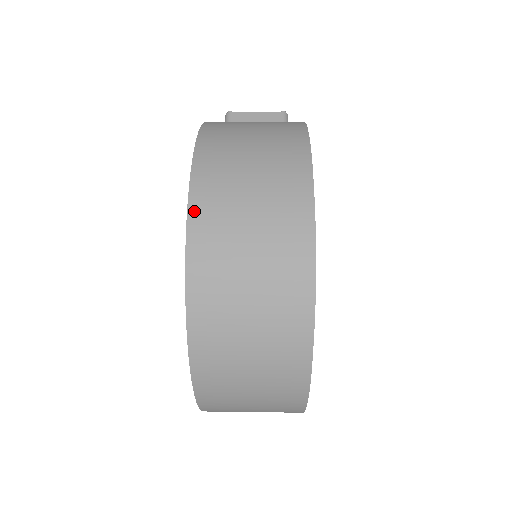
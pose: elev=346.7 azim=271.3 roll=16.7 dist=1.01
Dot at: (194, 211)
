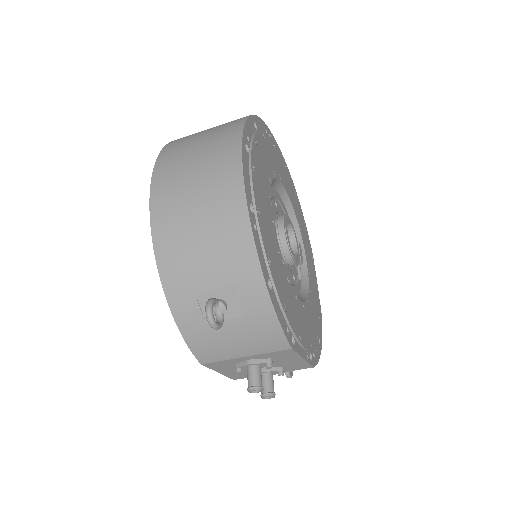
Dot at: occluded
